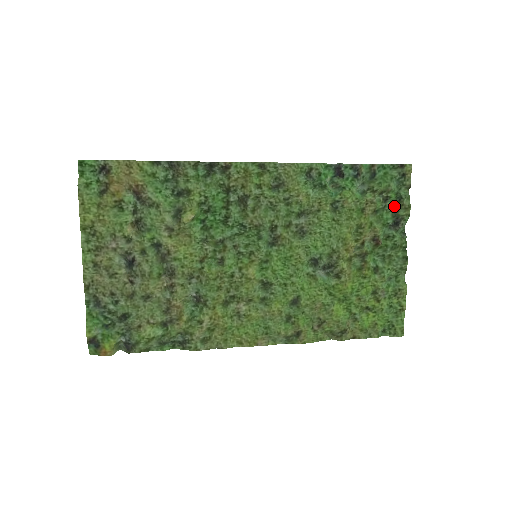
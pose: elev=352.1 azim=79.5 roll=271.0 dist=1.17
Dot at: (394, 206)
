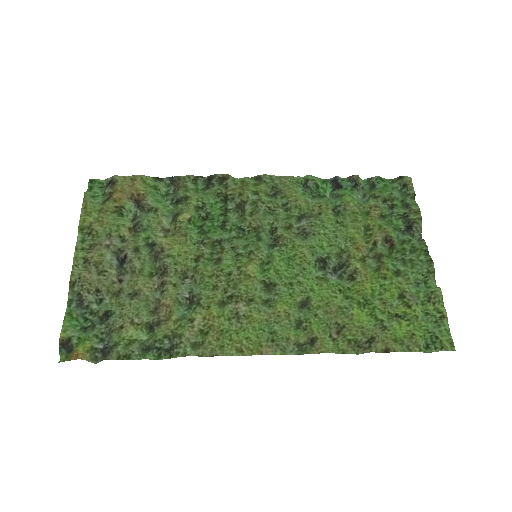
Dot at: (402, 212)
